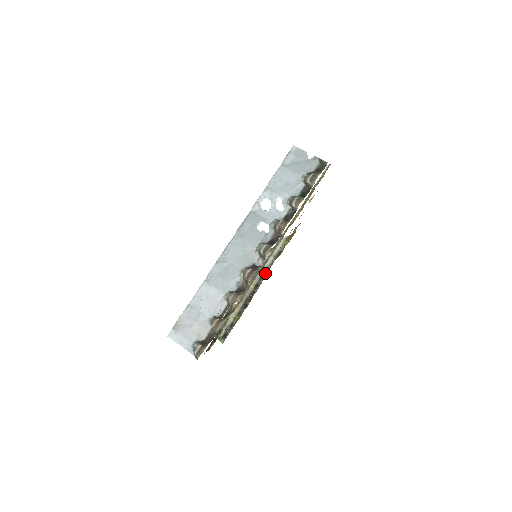
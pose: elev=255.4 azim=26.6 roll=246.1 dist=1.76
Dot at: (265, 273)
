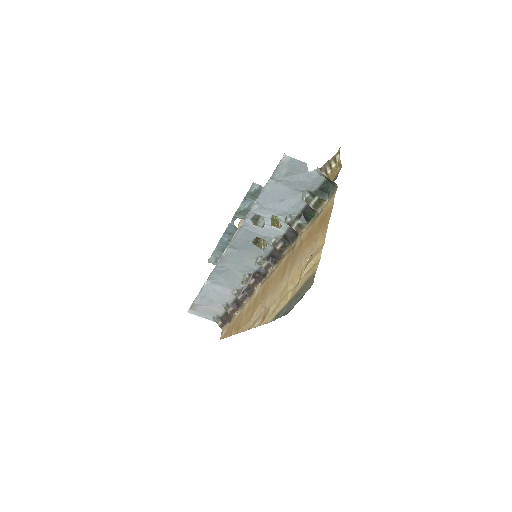
Dot at: occluded
